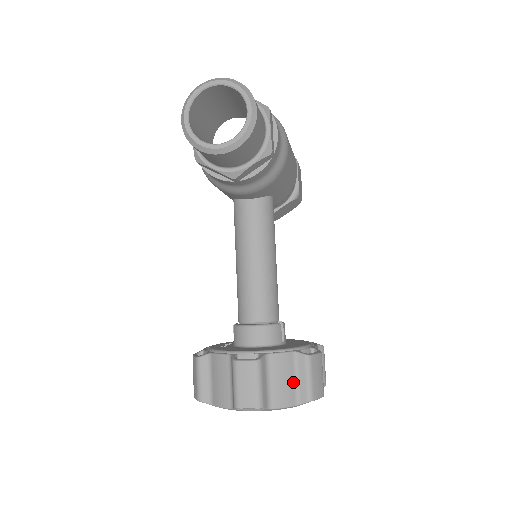
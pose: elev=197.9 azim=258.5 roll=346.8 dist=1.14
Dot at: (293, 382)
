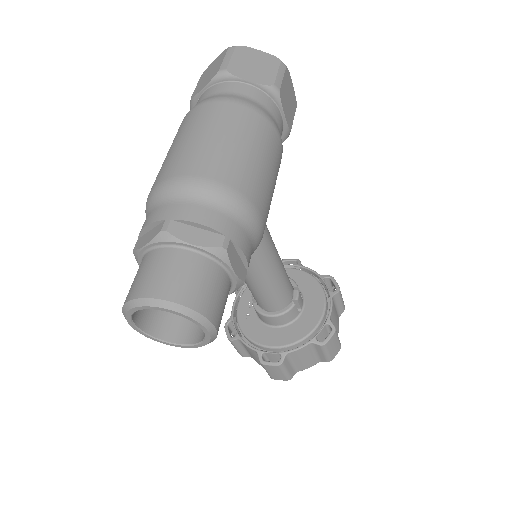
Dot at: (313, 355)
